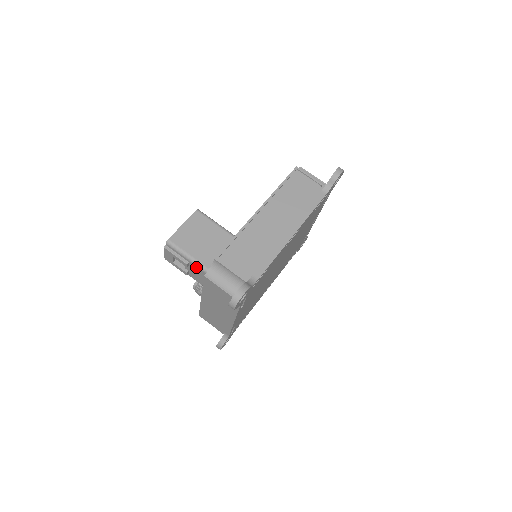
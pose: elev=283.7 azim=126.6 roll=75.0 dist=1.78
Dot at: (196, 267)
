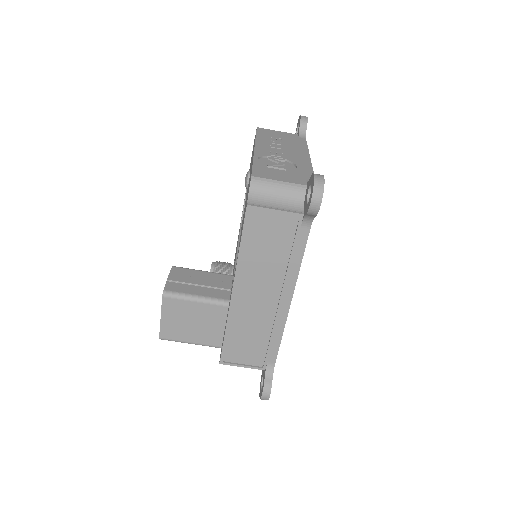
Dot at: occluded
